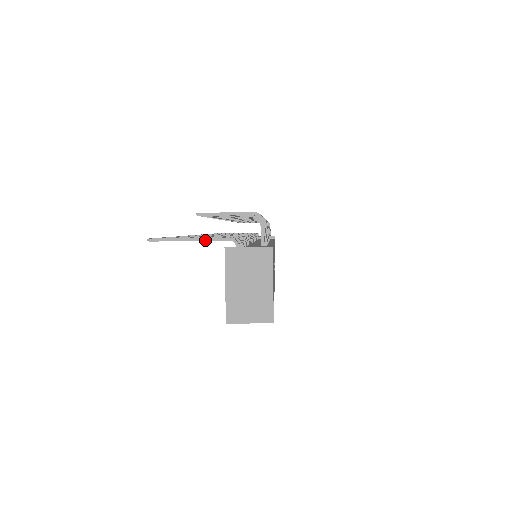
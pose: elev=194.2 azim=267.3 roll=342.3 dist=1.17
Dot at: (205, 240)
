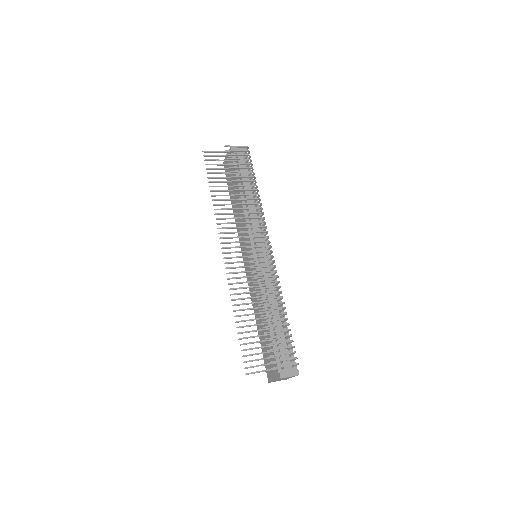
Dot at: occluded
